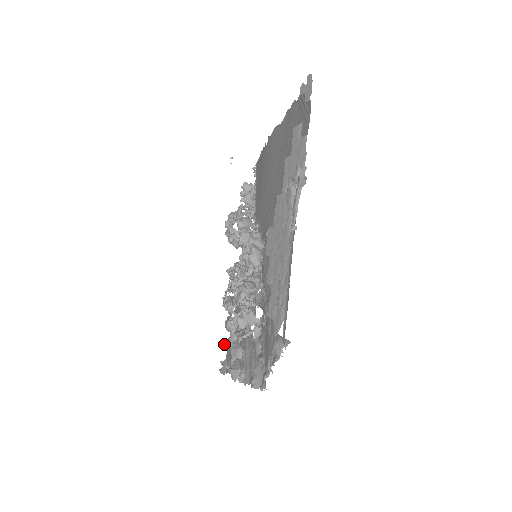
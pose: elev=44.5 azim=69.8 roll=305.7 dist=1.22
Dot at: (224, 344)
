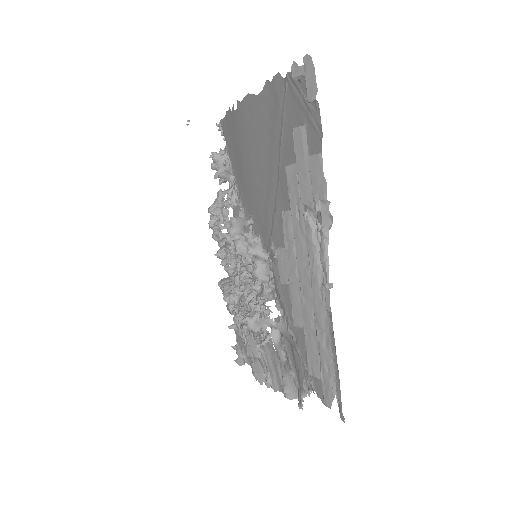
Dot at: occluded
